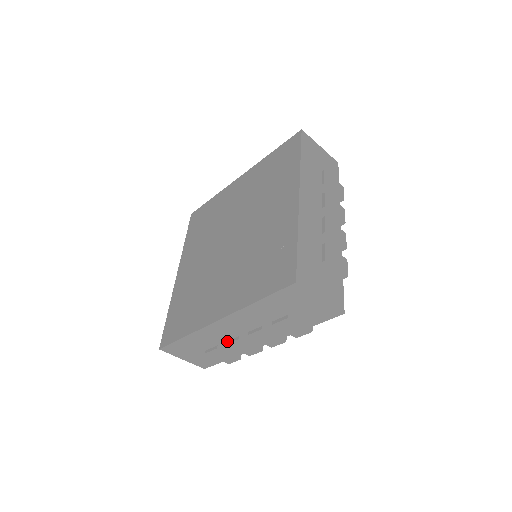
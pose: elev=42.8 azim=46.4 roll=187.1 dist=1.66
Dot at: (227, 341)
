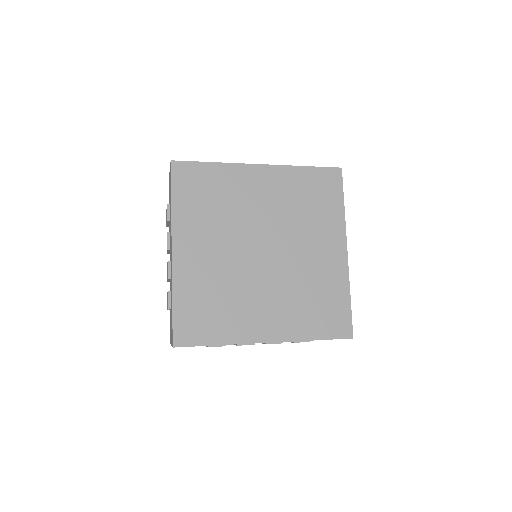
Dot at: occluded
